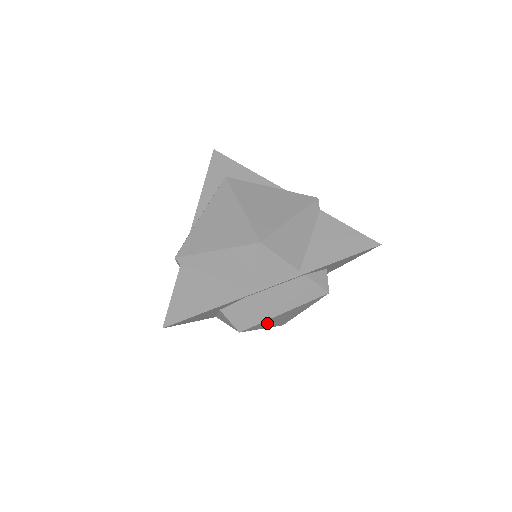
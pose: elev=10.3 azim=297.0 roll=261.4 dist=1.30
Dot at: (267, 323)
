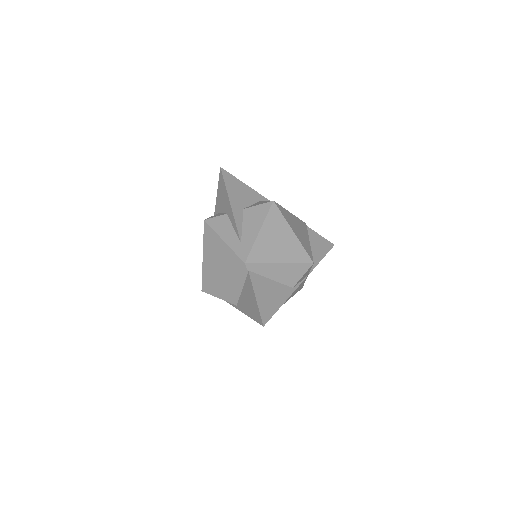
Dot at: occluded
